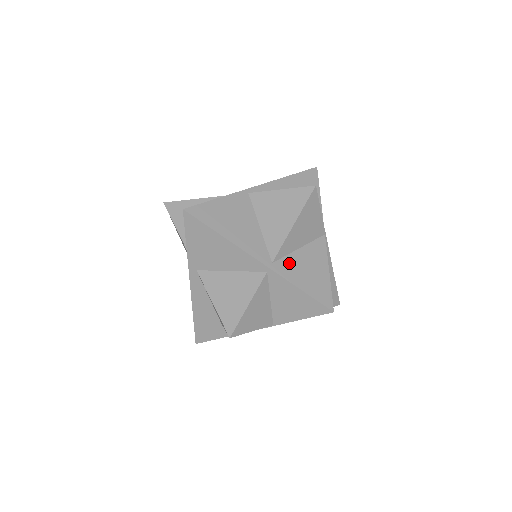
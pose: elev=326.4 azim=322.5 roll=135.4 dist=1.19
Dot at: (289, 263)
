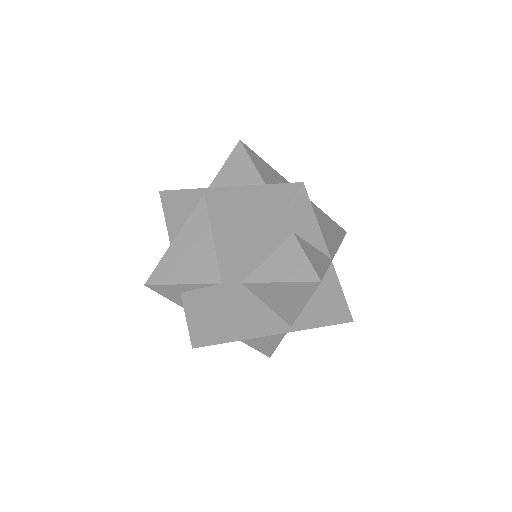
Dot at: (306, 315)
